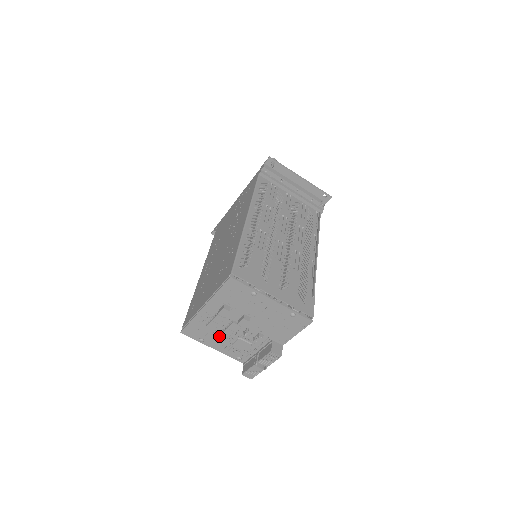
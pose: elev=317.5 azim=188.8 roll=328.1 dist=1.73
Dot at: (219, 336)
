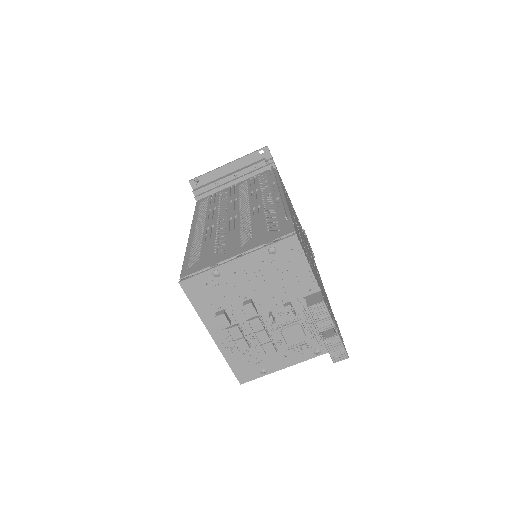
Dot at: (264, 349)
